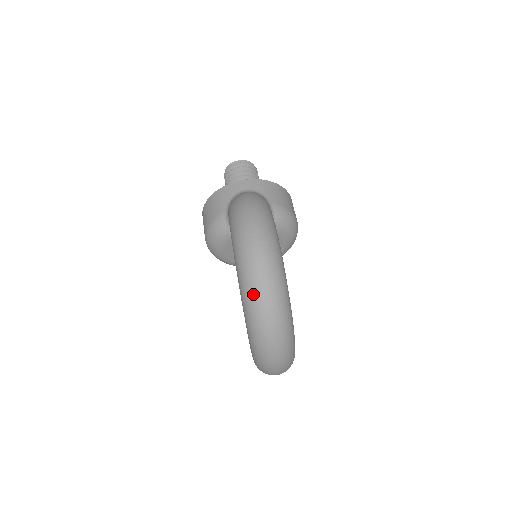
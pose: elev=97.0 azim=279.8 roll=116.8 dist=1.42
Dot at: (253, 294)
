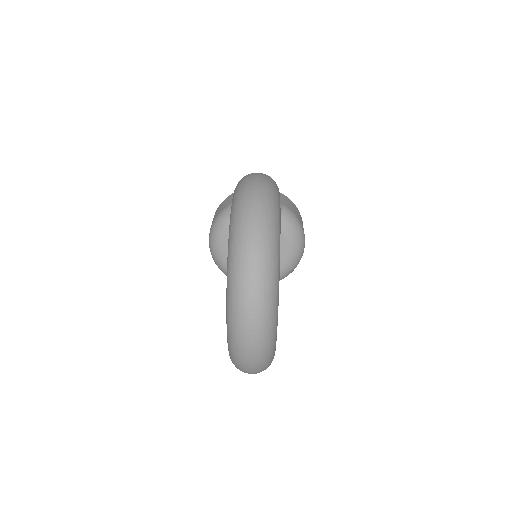
Dot at: (242, 223)
